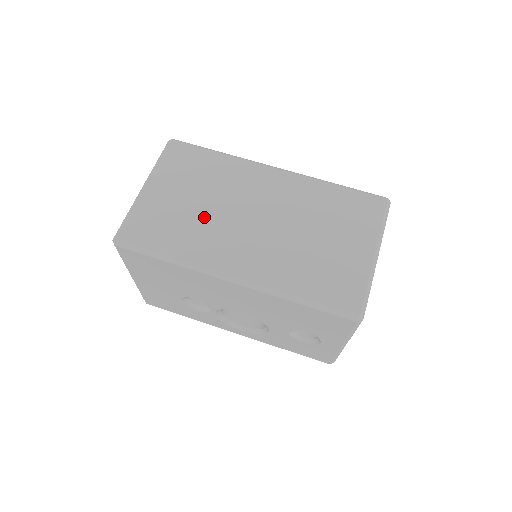
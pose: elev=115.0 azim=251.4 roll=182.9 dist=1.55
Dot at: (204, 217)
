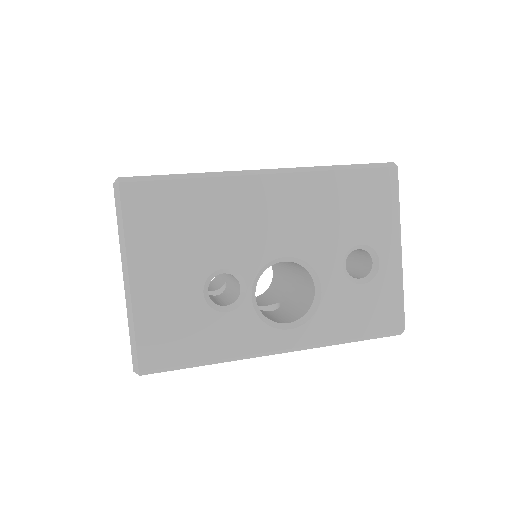
Dot at: occluded
